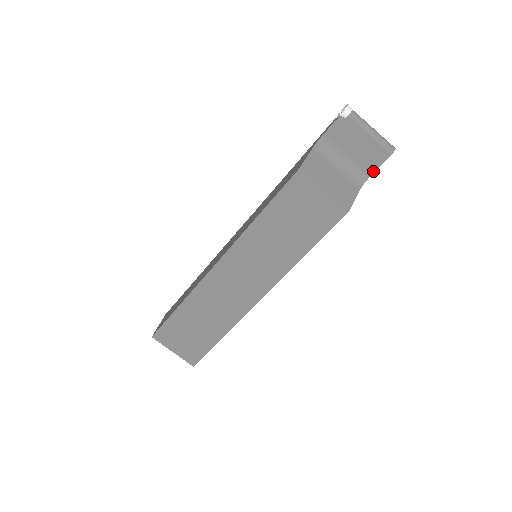
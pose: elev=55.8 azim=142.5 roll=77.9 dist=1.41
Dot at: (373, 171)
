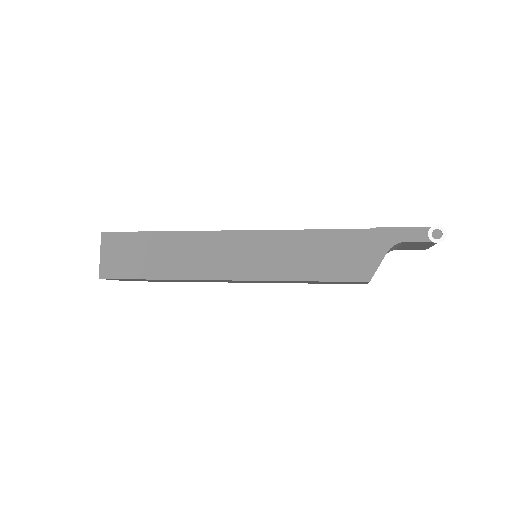
Dot at: (403, 249)
